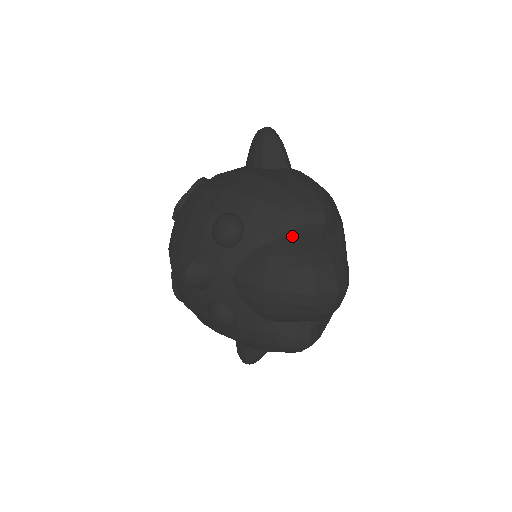
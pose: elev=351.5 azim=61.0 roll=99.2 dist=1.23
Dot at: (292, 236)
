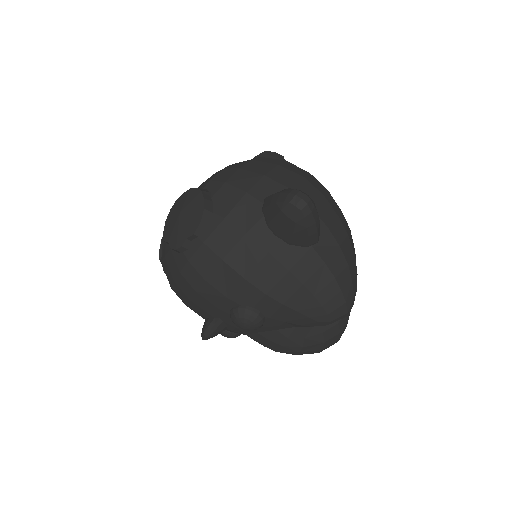
Dot at: occluded
